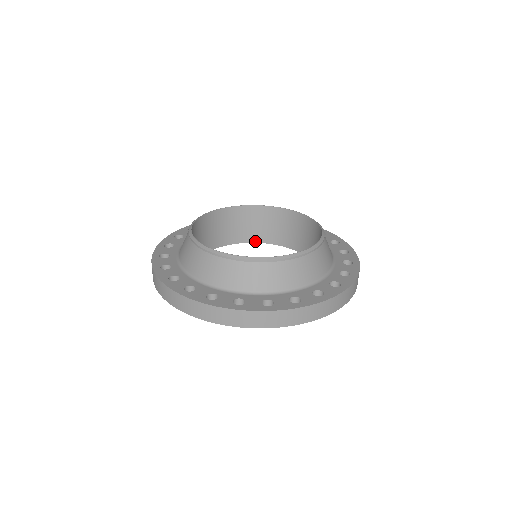
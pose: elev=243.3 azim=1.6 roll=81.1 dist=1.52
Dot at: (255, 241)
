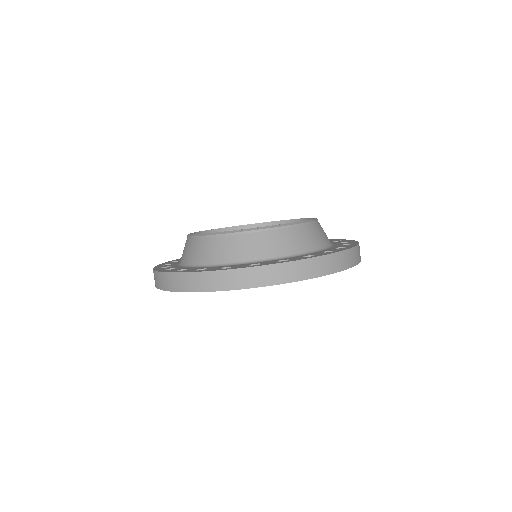
Dot at: occluded
